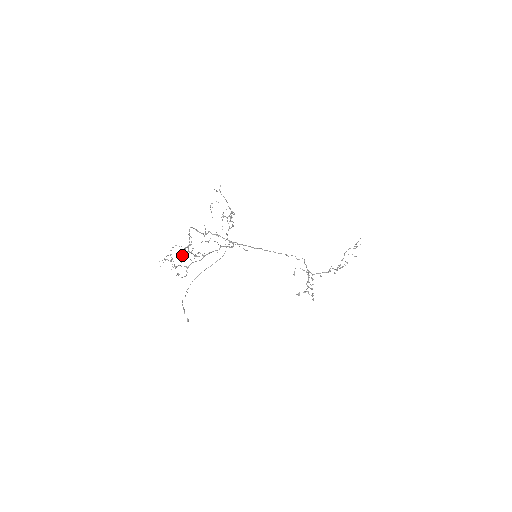
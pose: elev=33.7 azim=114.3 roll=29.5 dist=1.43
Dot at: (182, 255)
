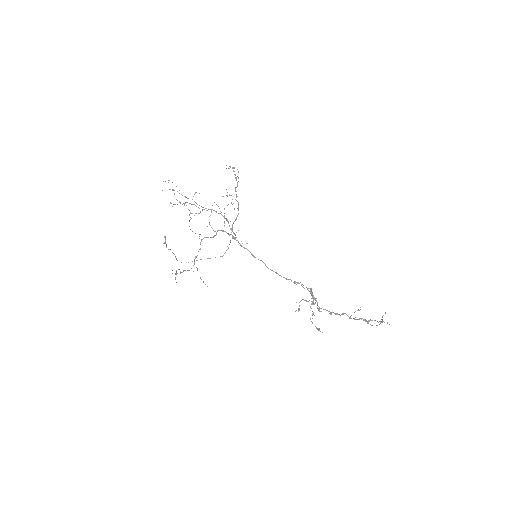
Dot at: (184, 196)
